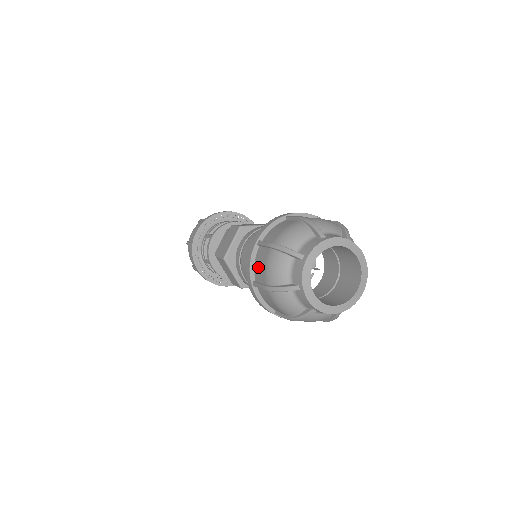
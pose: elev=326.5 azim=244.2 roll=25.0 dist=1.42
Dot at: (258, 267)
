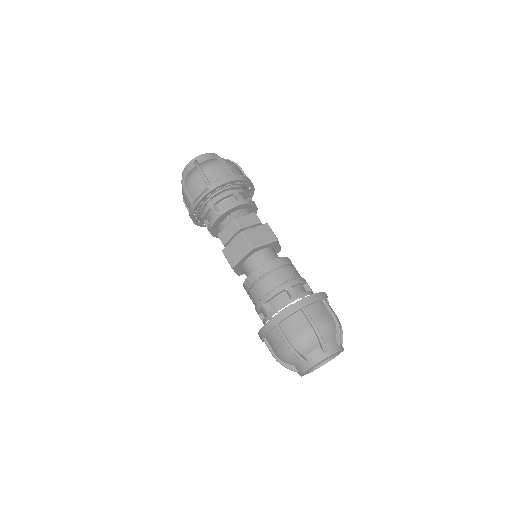
Dot at: (272, 340)
